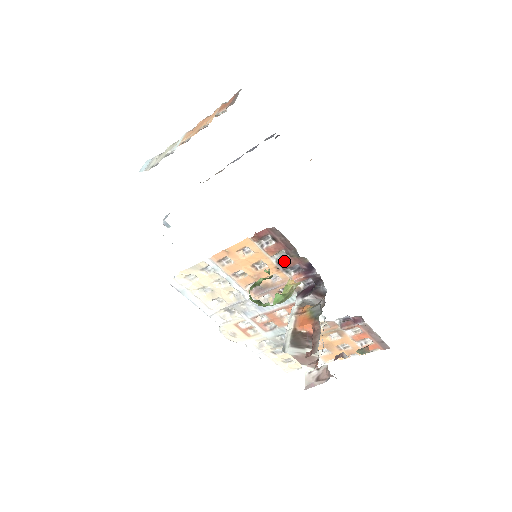
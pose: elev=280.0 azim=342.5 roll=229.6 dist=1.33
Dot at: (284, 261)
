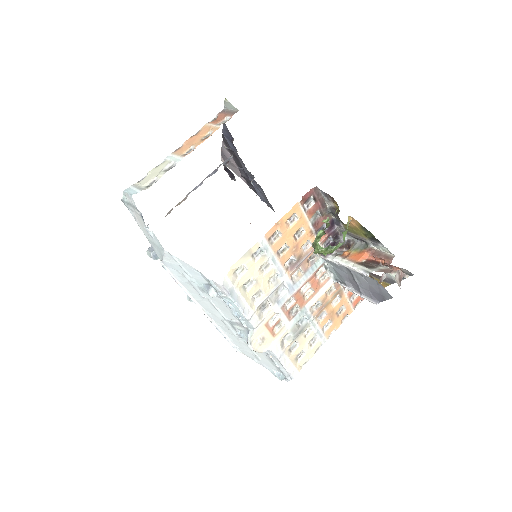
Dot at: (317, 222)
